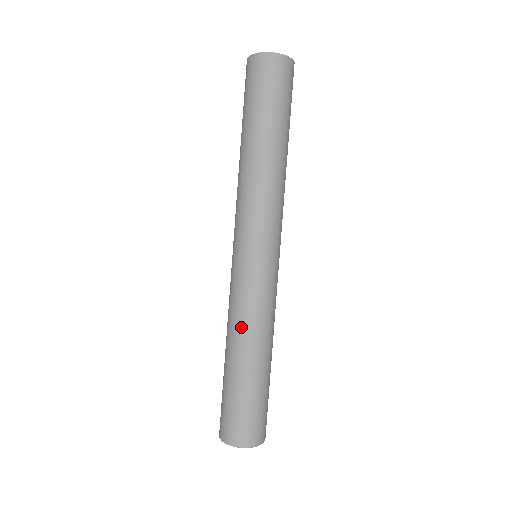
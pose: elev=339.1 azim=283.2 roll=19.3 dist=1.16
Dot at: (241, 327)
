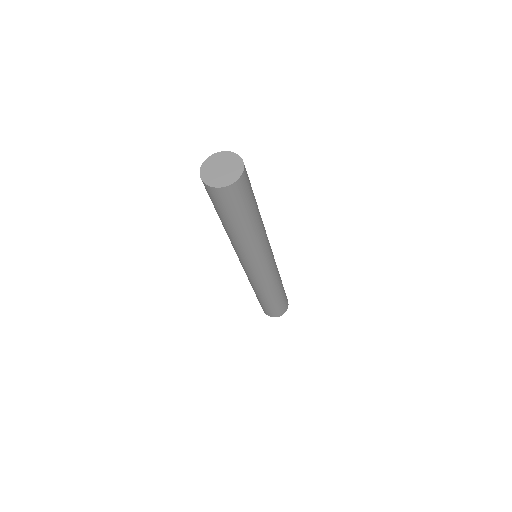
Dot at: (271, 289)
